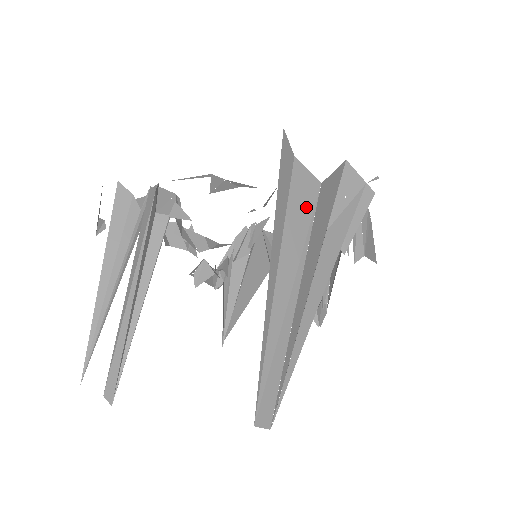
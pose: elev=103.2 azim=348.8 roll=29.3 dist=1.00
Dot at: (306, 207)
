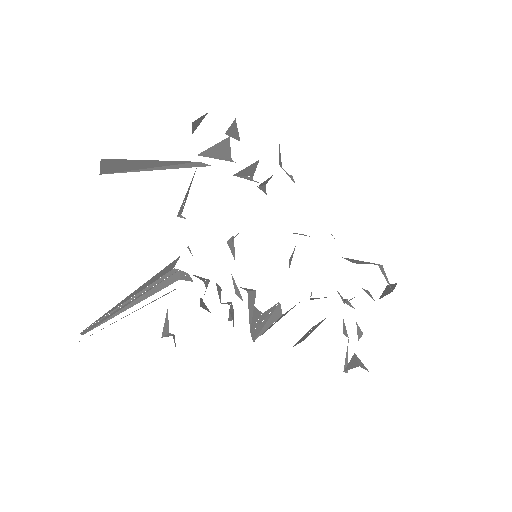
Dot at: occluded
